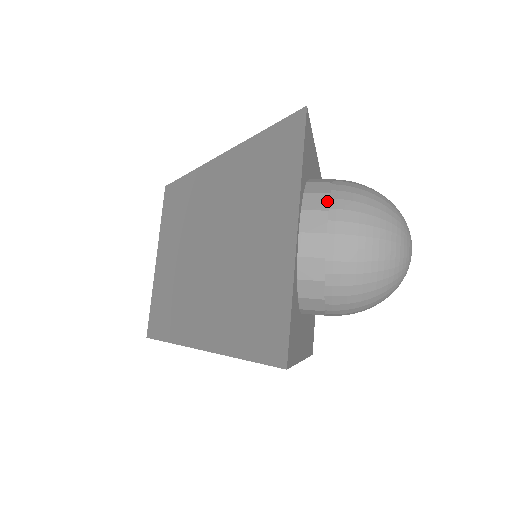
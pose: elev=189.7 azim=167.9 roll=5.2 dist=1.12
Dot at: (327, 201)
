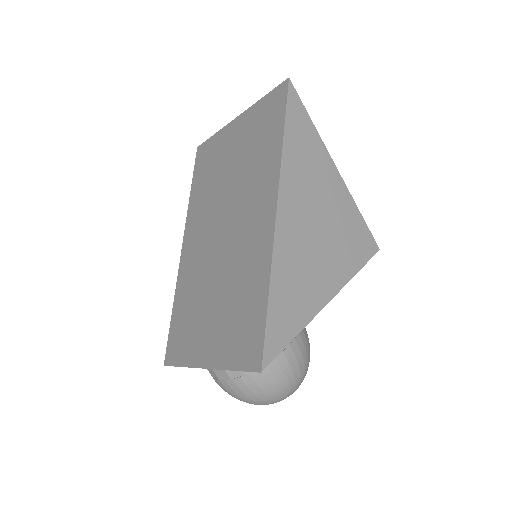
Dot at: (237, 376)
